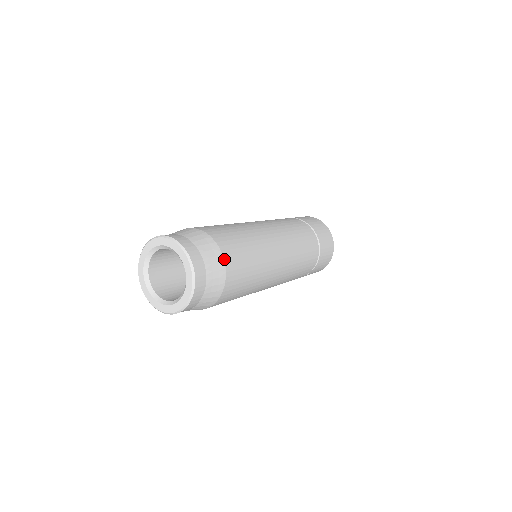
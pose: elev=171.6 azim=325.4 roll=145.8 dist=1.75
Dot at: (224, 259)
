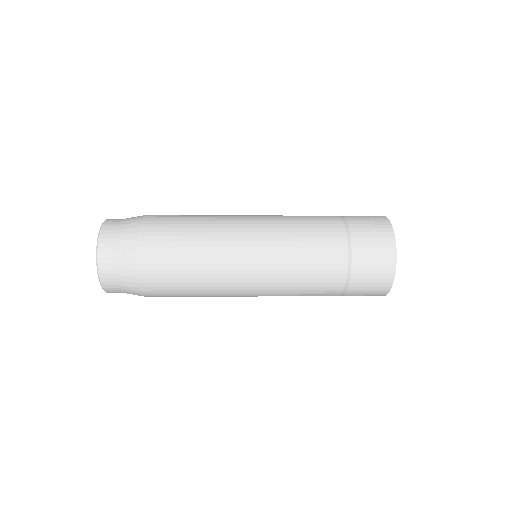
Dot at: (144, 218)
